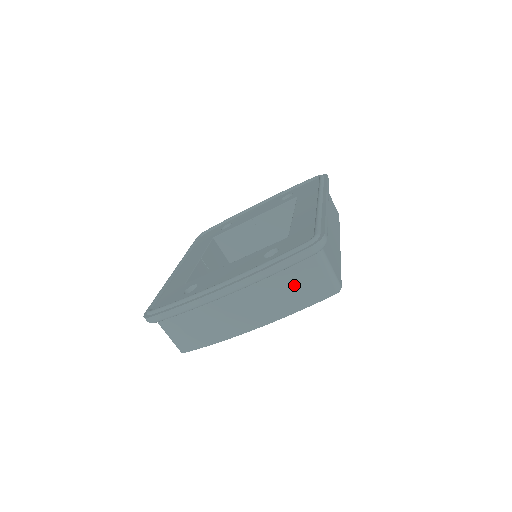
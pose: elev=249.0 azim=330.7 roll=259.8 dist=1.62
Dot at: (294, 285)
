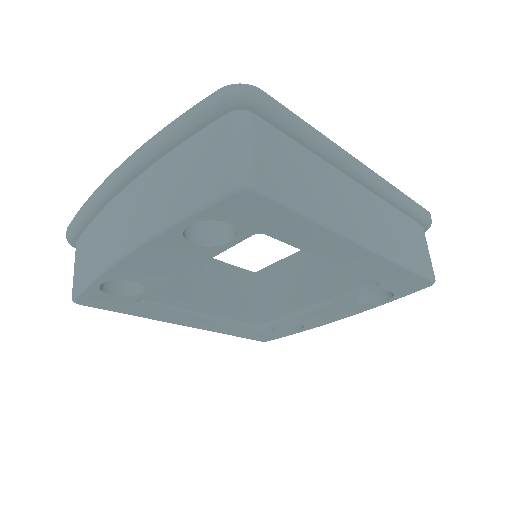
Dot at: (190, 168)
